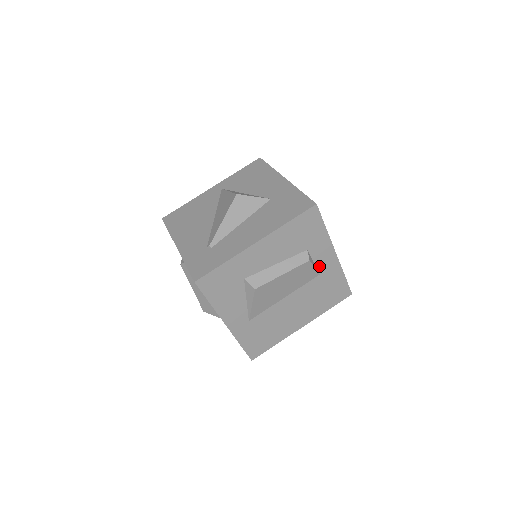
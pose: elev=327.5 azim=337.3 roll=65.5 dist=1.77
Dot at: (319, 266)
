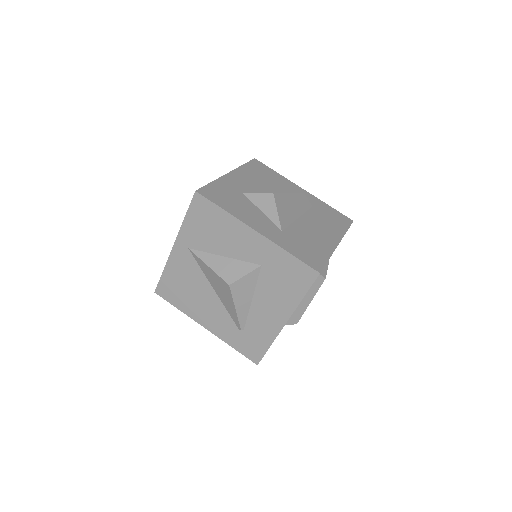
Dot at: occluded
